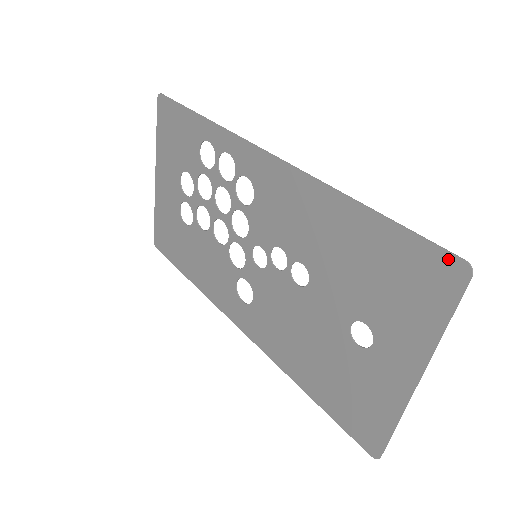
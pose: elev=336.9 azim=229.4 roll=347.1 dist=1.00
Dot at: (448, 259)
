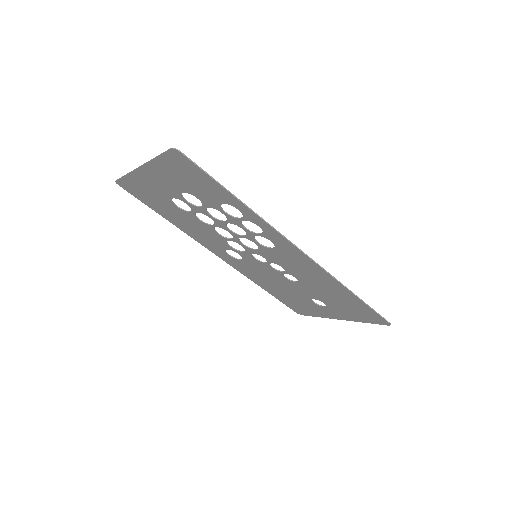
Dot at: (383, 320)
